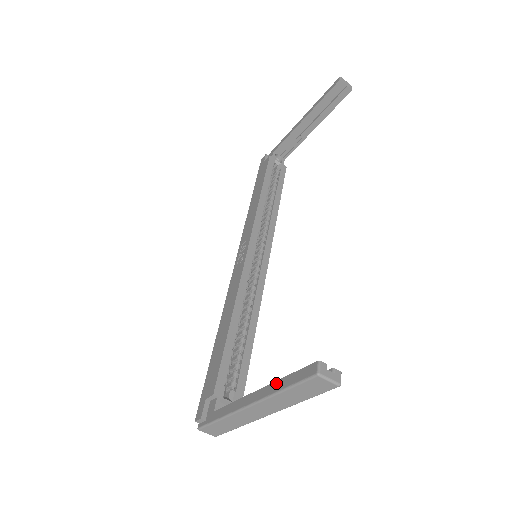
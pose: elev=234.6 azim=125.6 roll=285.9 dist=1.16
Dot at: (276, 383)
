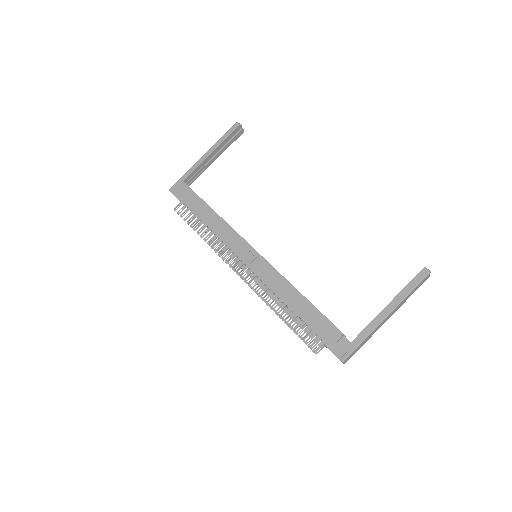
Dot at: (401, 293)
